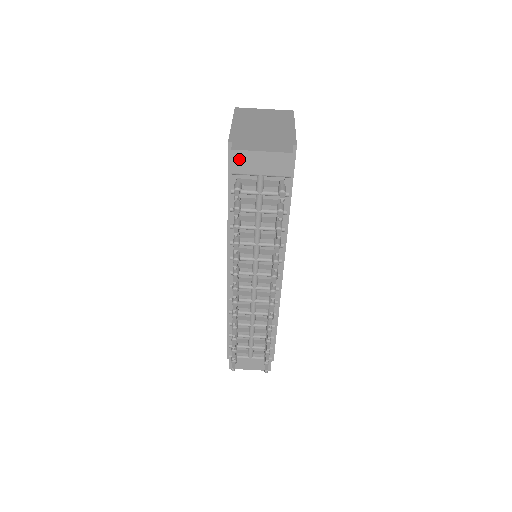
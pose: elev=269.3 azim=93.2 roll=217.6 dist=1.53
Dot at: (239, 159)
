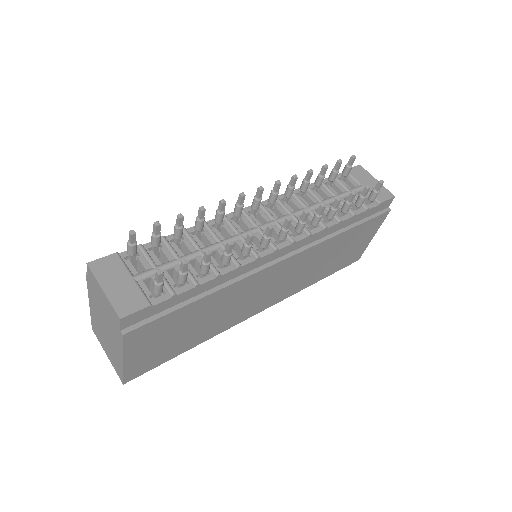
Dot at: (359, 171)
